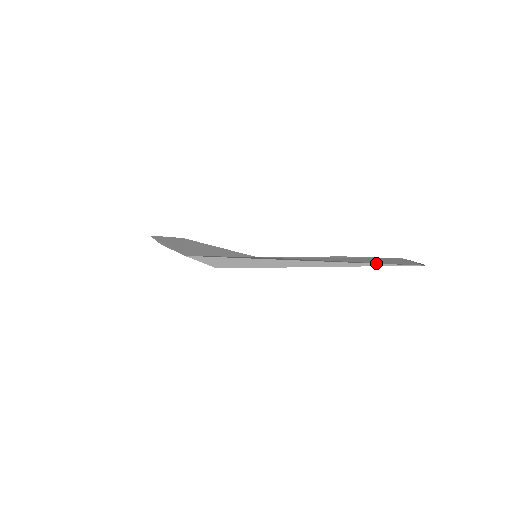
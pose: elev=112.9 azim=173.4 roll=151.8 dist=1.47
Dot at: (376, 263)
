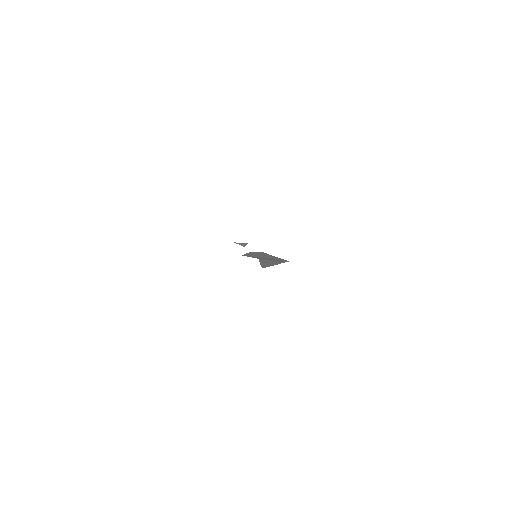
Dot at: occluded
